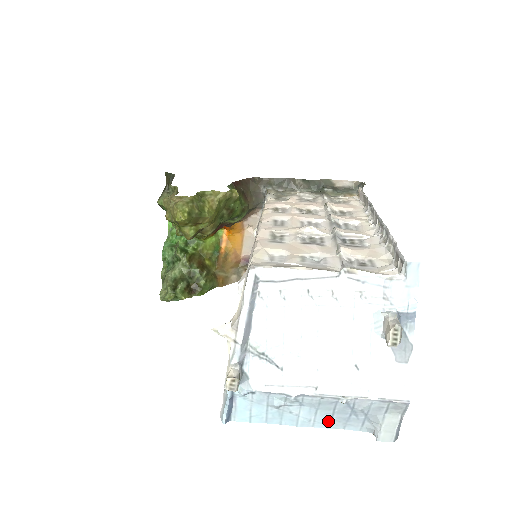
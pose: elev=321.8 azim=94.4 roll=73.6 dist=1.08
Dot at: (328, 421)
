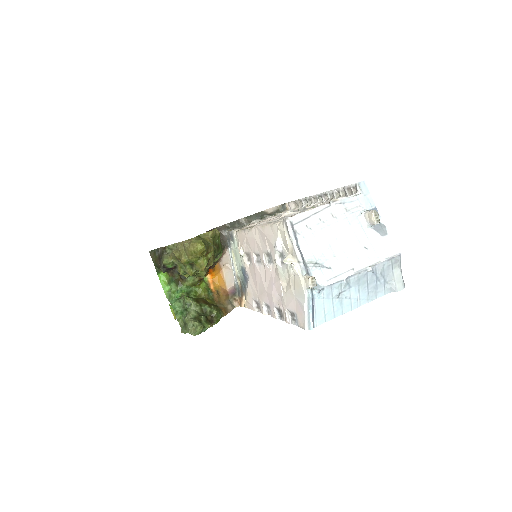
Dot at: (367, 295)
